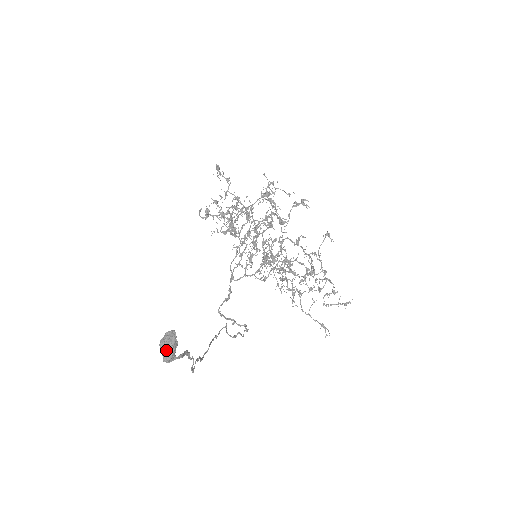
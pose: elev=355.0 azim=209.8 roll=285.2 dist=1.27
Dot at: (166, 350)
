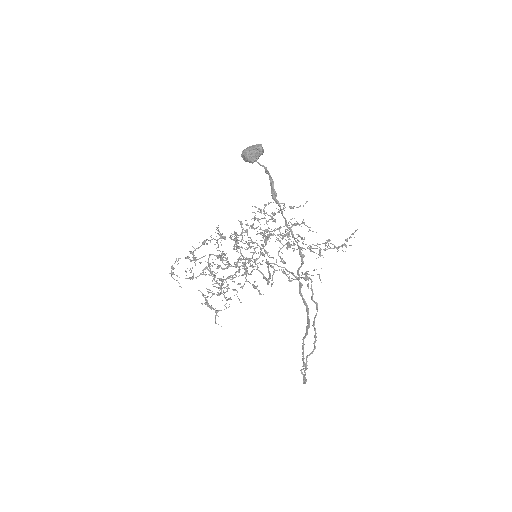
Dot at: (252, 146)
